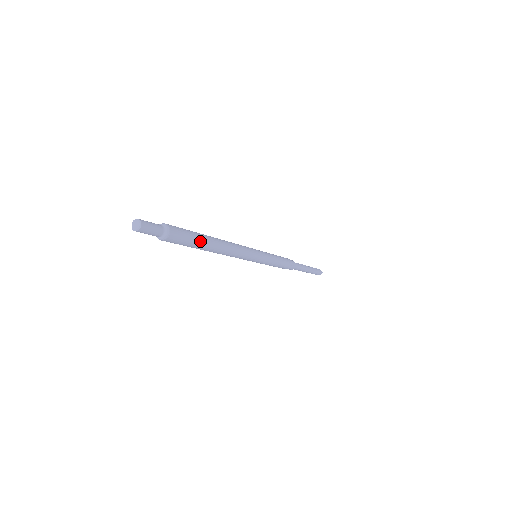
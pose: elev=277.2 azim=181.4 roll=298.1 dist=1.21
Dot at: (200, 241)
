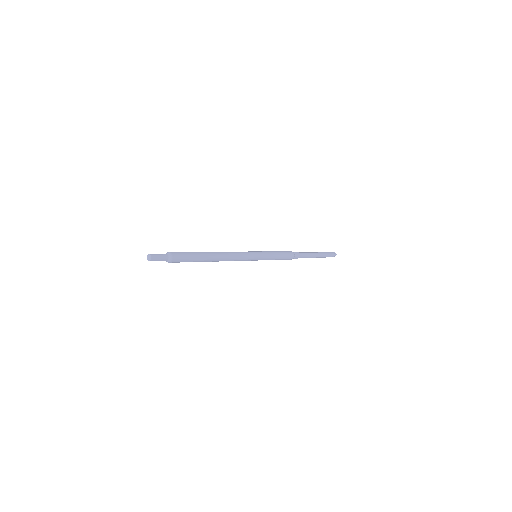
Dot at: (197, 253)
